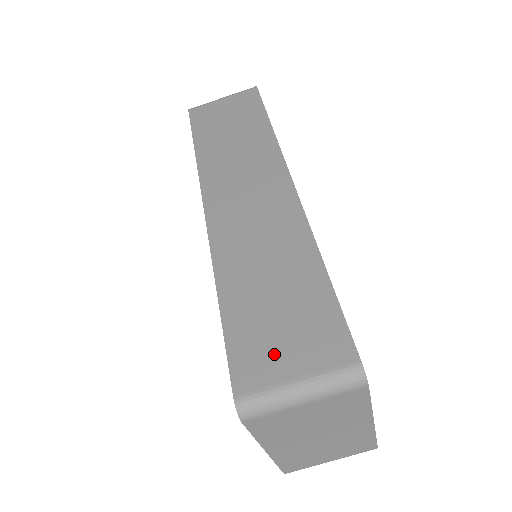
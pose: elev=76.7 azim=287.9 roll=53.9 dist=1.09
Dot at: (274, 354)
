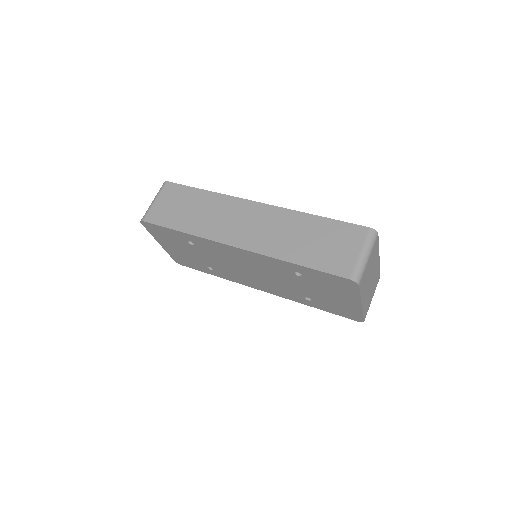
Dot at: (342, 255)
